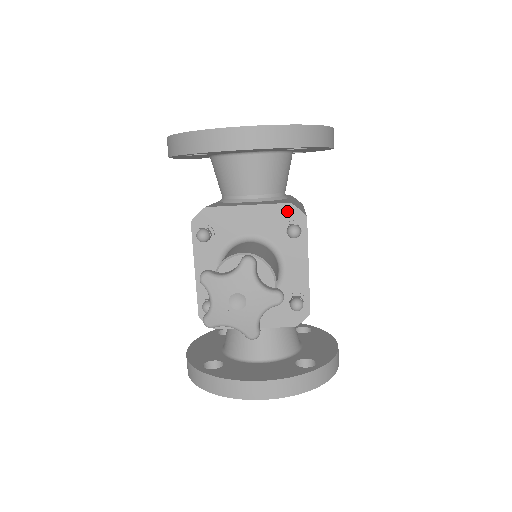
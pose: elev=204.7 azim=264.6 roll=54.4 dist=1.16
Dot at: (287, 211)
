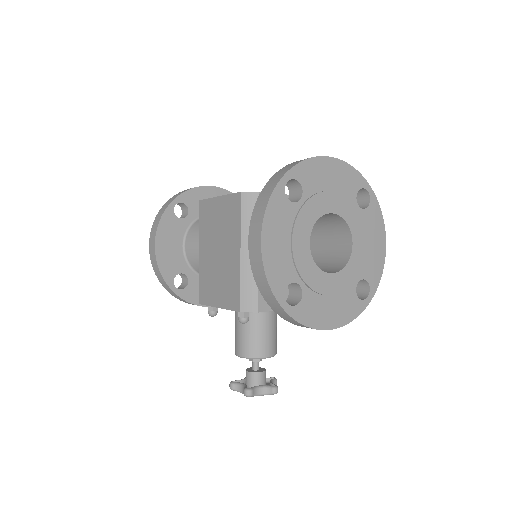
Dot at: occluded
